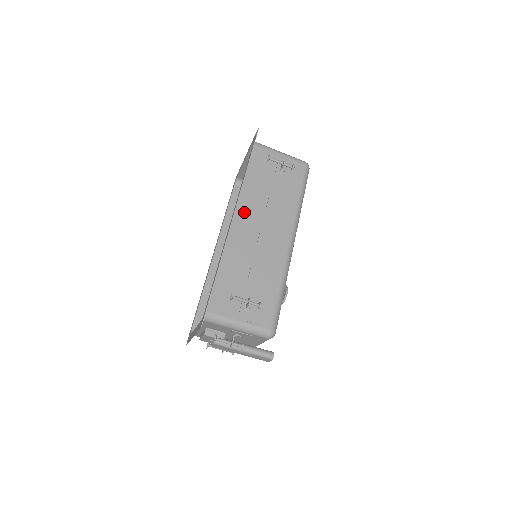
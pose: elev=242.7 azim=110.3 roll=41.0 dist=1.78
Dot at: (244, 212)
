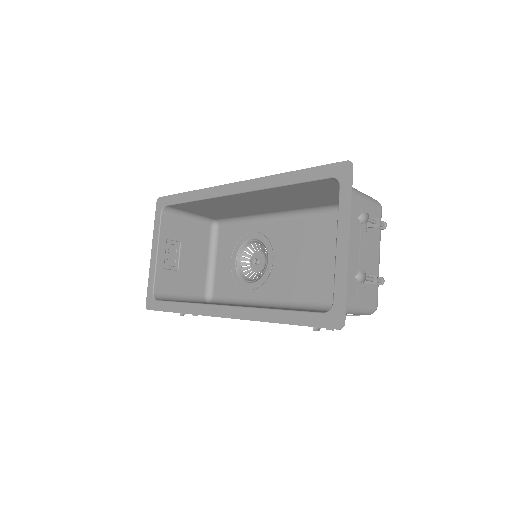
Dot at: occluded
